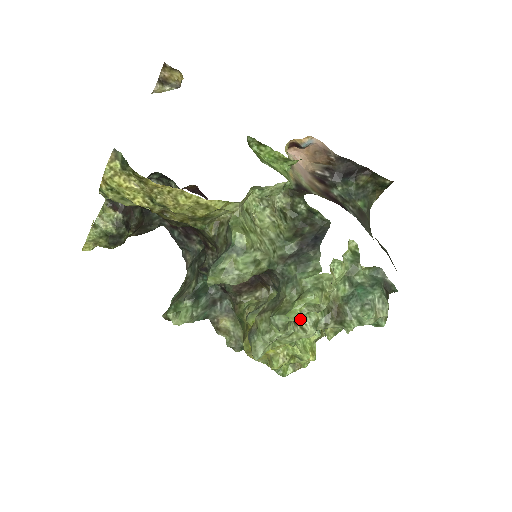
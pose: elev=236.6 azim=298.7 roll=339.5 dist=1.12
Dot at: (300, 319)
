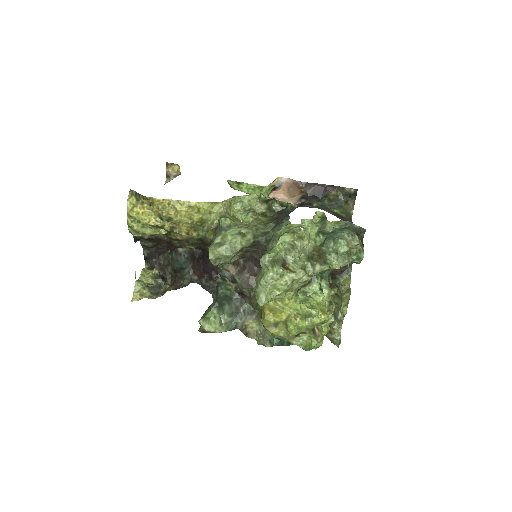
Dot at: (289, 267)
